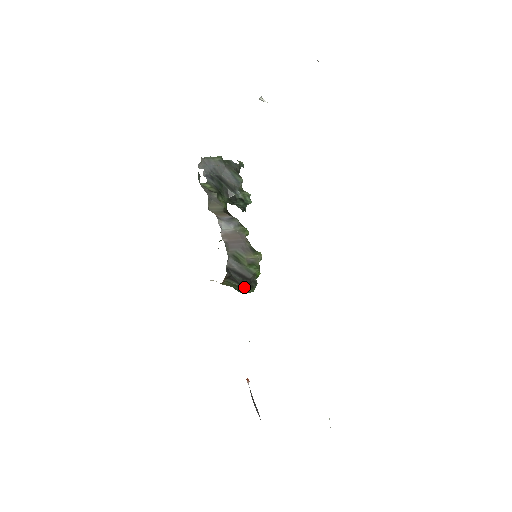
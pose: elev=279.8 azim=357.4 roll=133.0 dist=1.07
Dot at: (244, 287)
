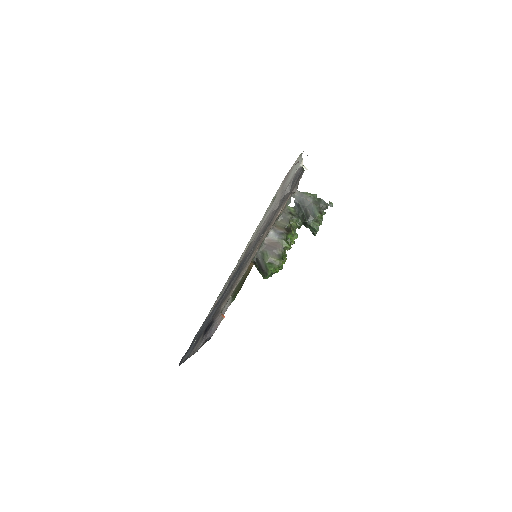
Dot at: (261, 273)
